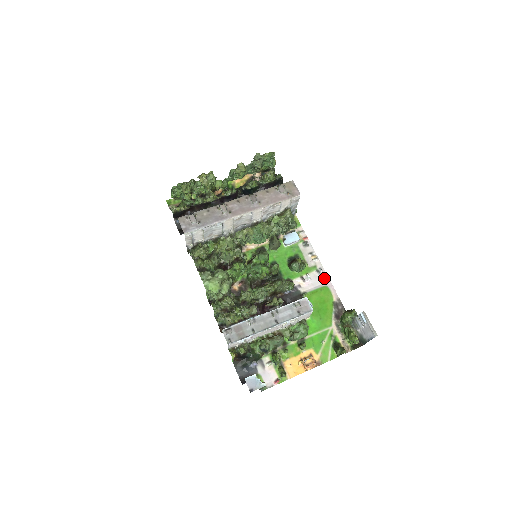
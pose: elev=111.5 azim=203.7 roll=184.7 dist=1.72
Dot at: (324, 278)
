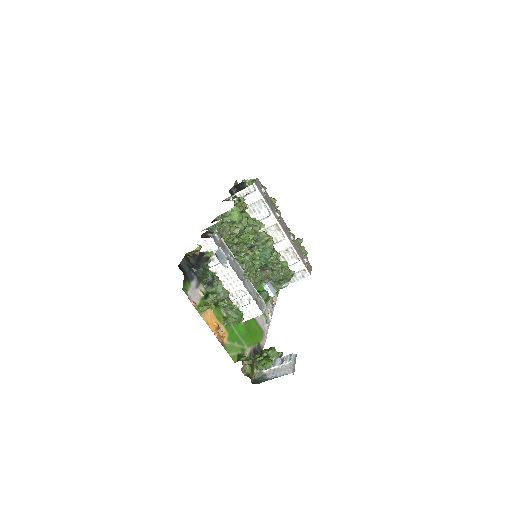
Dot at: (266, 328)
